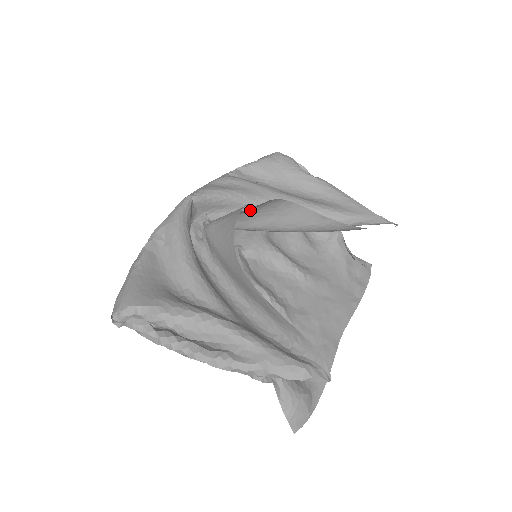
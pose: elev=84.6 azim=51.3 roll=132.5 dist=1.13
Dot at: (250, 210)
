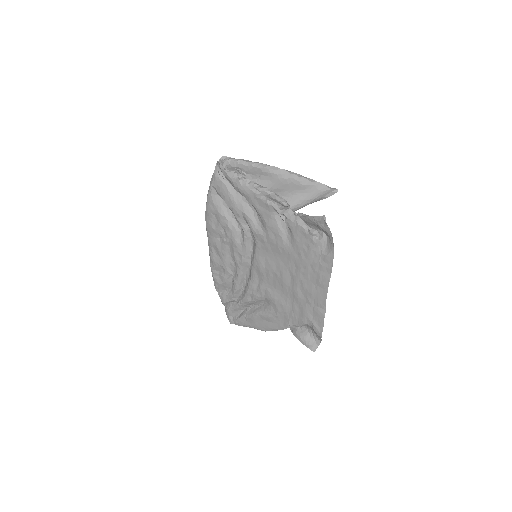
Dot at: occluded
